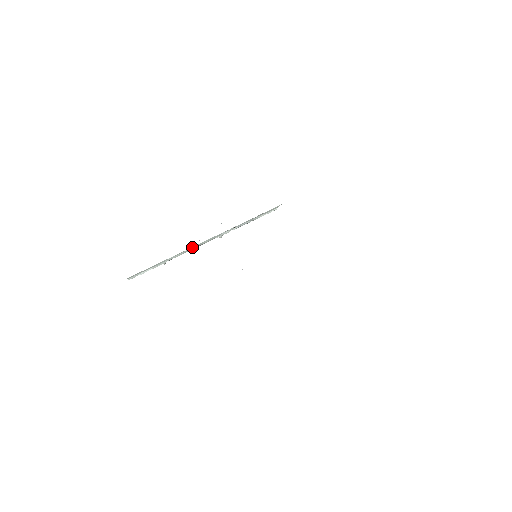
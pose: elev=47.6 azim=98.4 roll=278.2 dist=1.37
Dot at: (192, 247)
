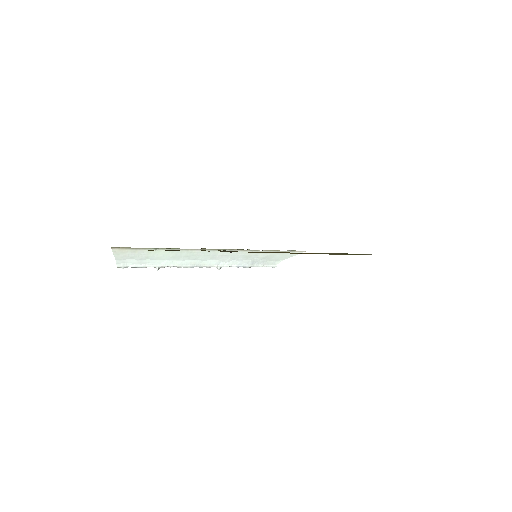
Dot at: (190, 261)
